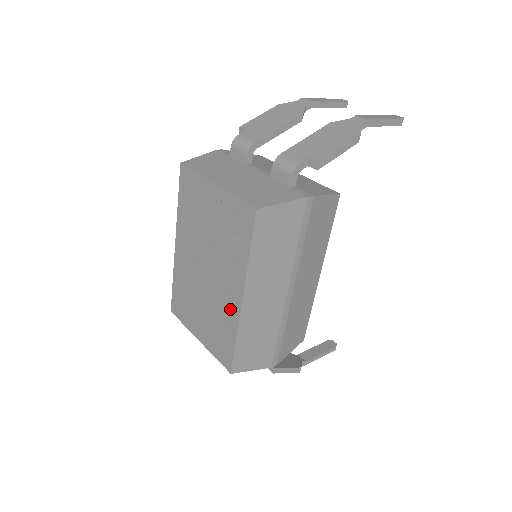
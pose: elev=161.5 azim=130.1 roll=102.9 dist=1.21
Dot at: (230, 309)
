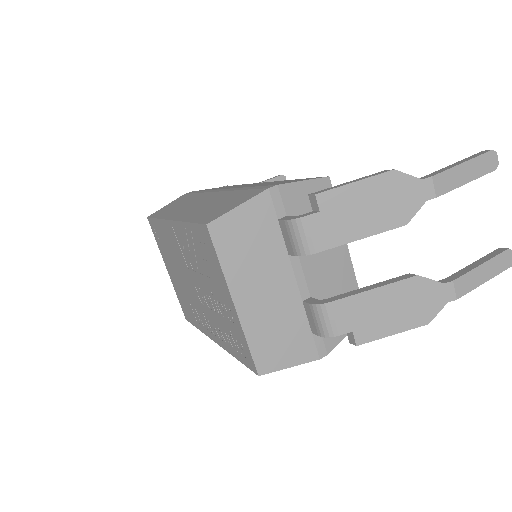
Dot at: (203, 323)
